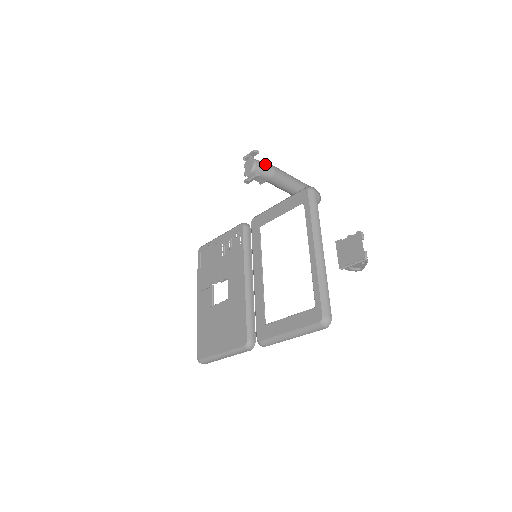
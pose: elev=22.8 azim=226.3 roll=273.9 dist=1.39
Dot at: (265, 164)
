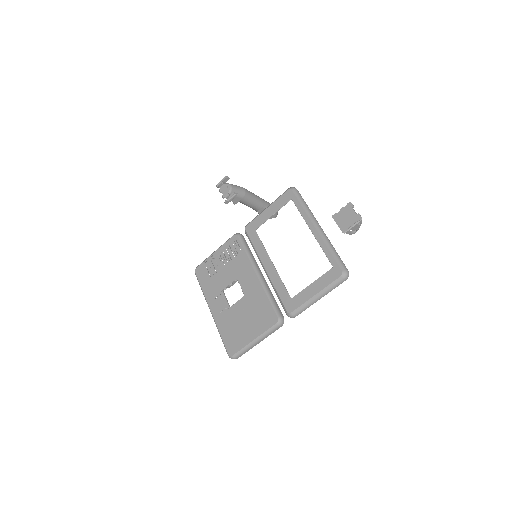
Dot at: (237, 186)
